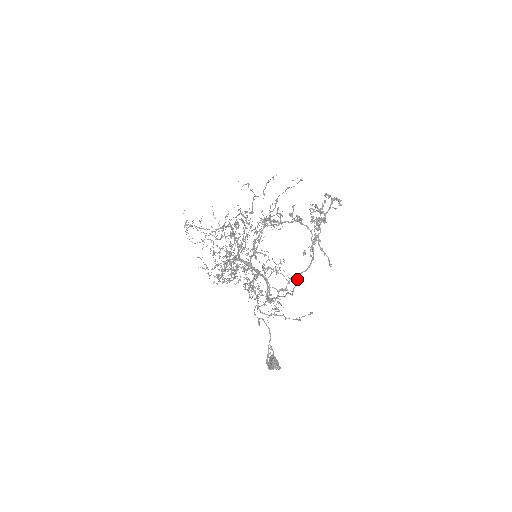
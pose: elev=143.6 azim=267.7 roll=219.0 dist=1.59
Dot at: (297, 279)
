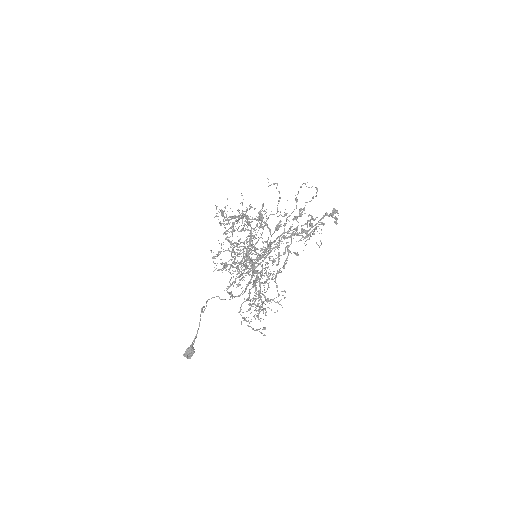
Dot at: (236, 278)
